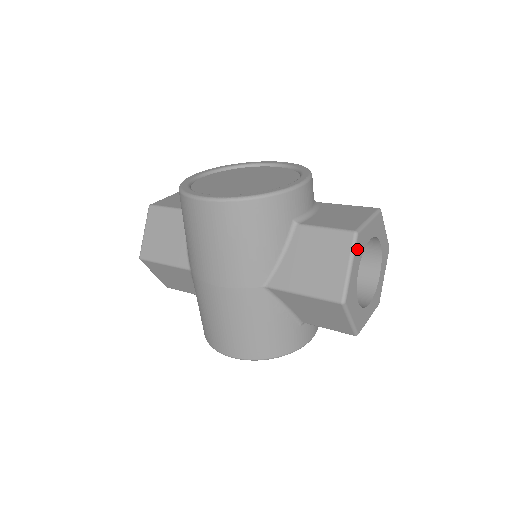
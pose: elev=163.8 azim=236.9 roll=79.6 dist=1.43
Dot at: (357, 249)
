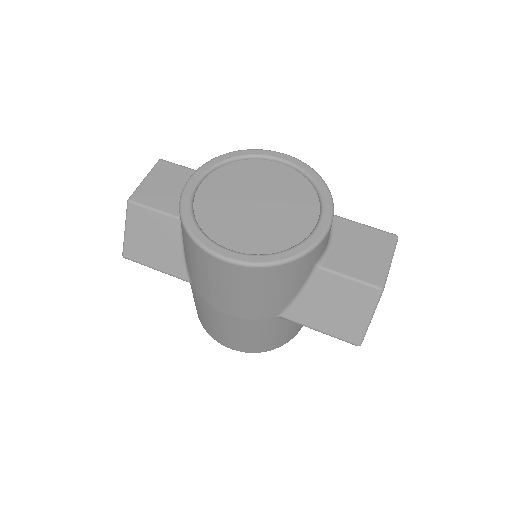
Dot at: (379, 300)
